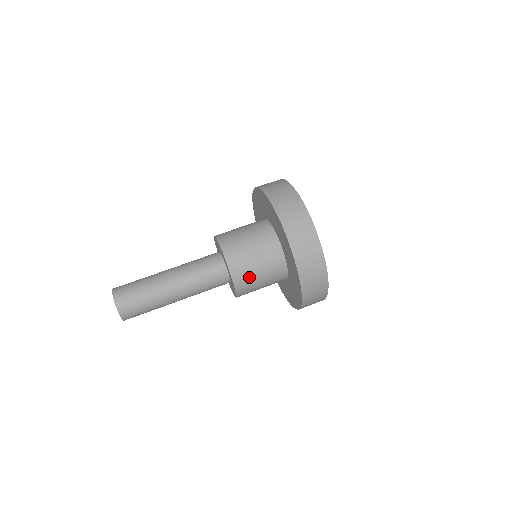
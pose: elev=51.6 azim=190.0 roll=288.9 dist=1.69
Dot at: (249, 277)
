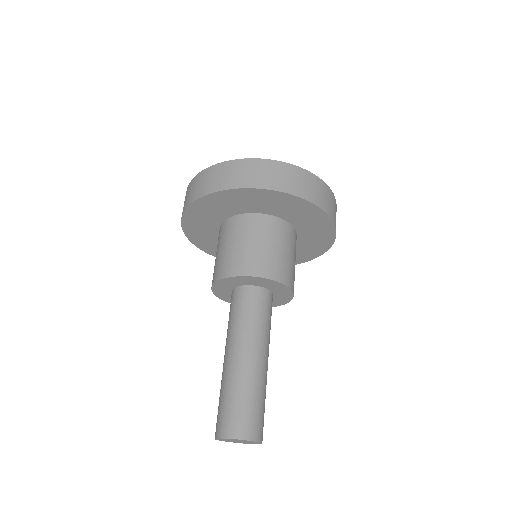
Dot at: (265, 259)
